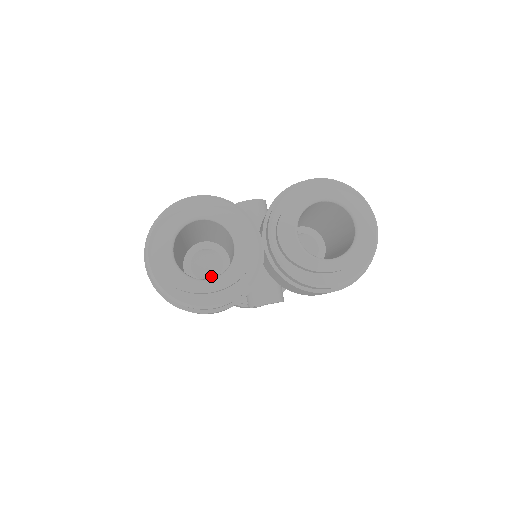
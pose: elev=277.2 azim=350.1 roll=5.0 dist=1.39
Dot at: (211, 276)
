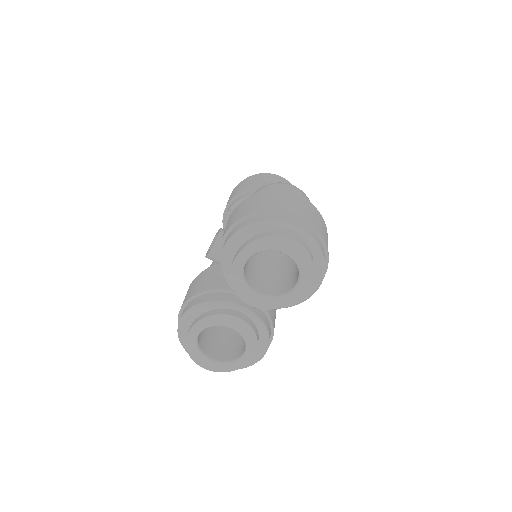
Dot at: occluded
